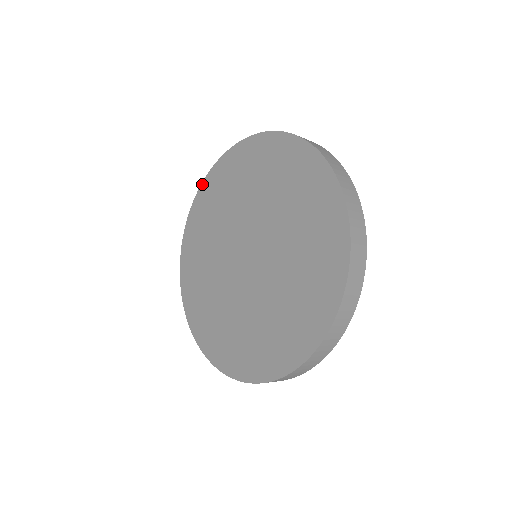
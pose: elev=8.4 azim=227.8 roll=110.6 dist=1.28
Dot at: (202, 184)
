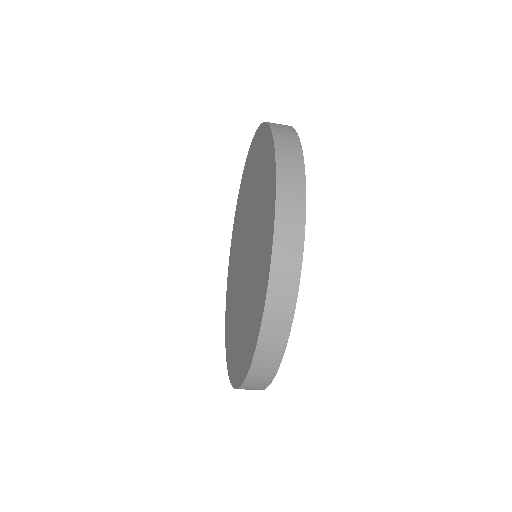
Dot at: (230, 253)
